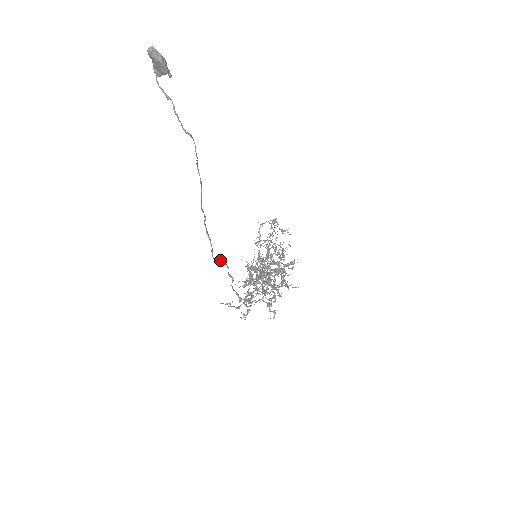
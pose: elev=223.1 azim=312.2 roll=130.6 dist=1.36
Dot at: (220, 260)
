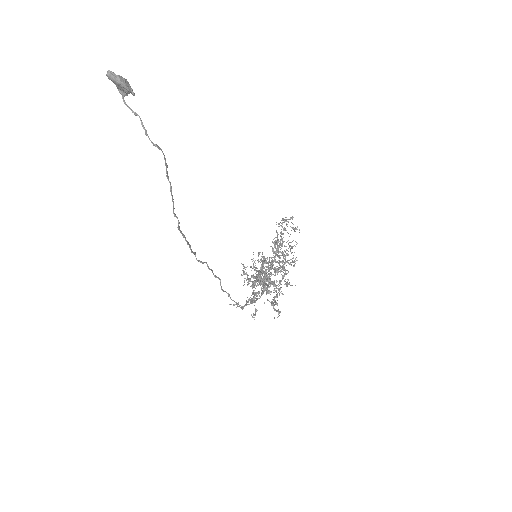
Dot at: (203, 262)
